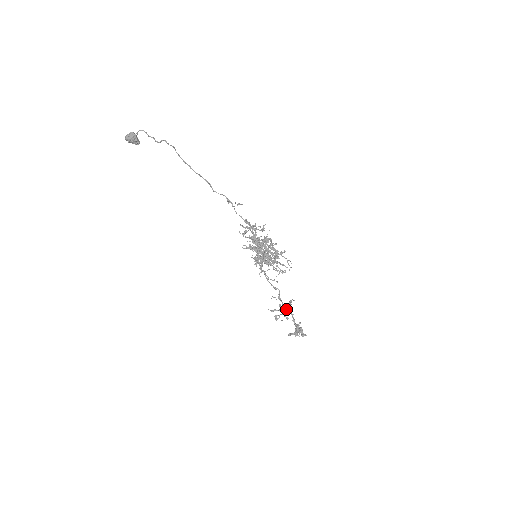
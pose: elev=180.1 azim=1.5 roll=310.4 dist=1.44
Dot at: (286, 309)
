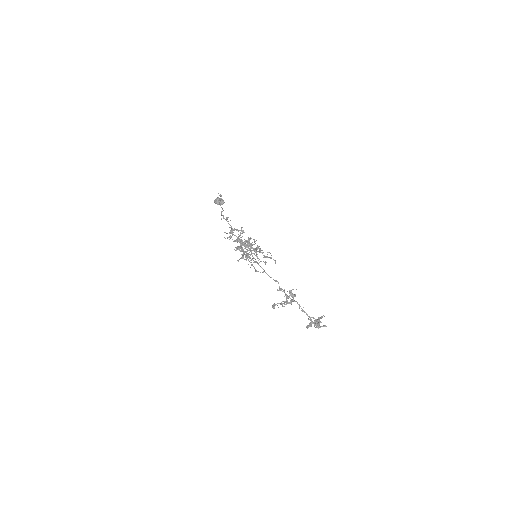
Dot at: (291, 300)
